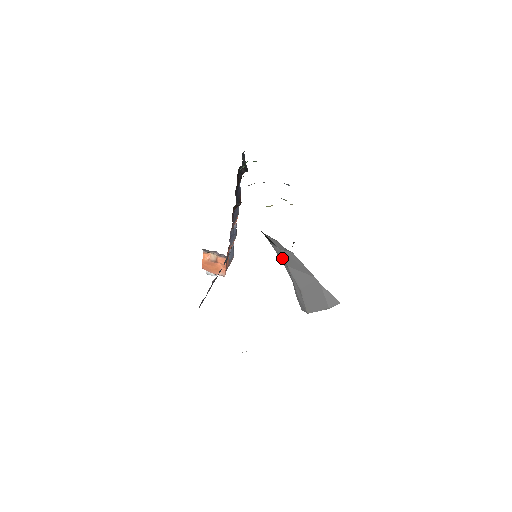
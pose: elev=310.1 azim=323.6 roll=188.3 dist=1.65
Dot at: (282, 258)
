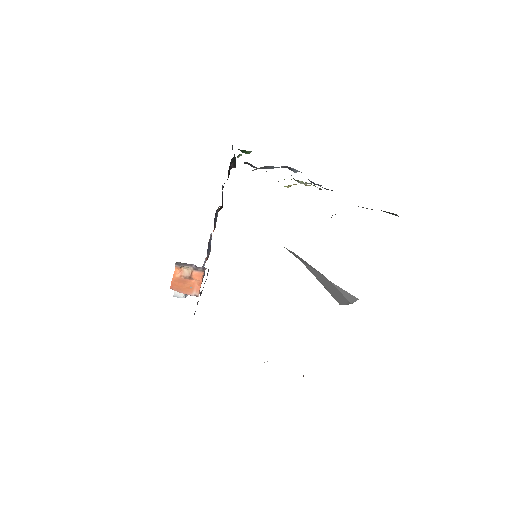
Dot at: occluded
